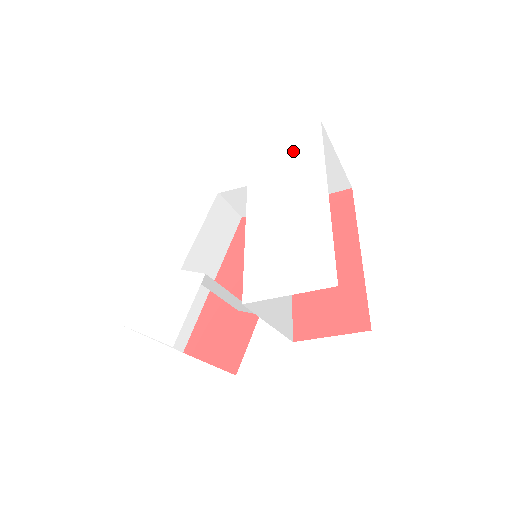
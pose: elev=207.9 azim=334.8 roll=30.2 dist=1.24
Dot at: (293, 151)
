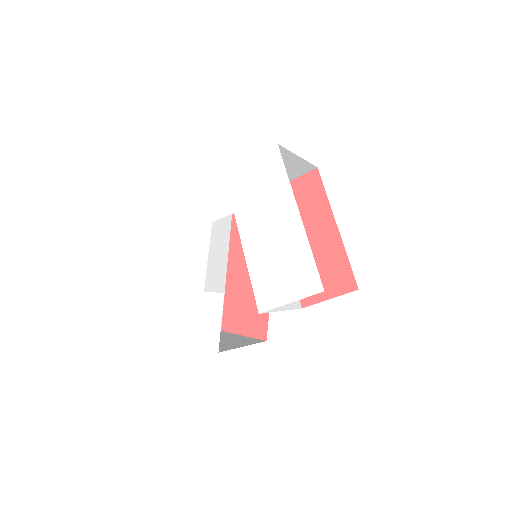
Dot at: (262, 177)
